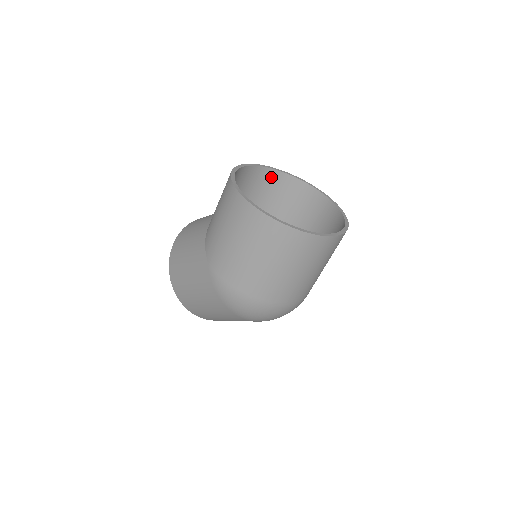
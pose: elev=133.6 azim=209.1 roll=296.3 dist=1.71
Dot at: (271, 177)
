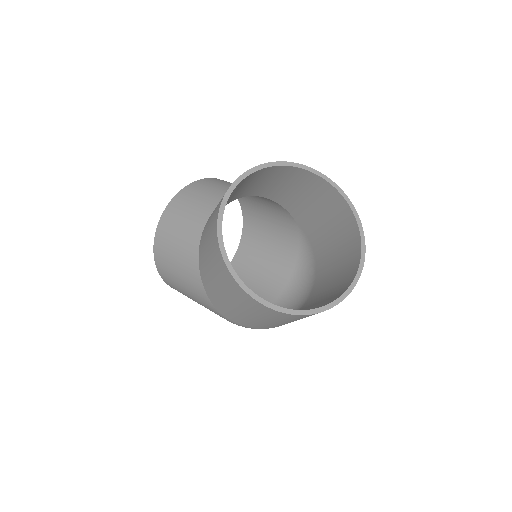
Dot at: (255, 175)
